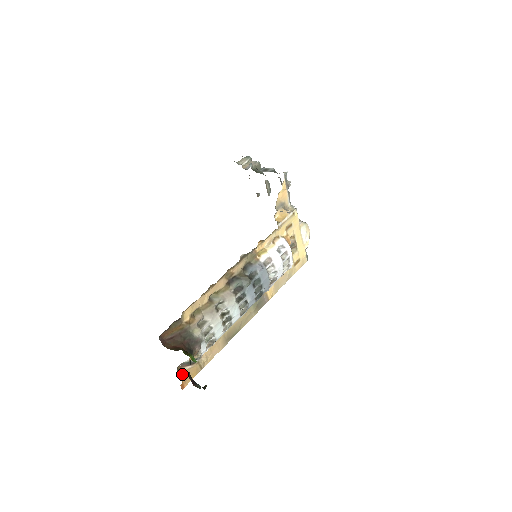
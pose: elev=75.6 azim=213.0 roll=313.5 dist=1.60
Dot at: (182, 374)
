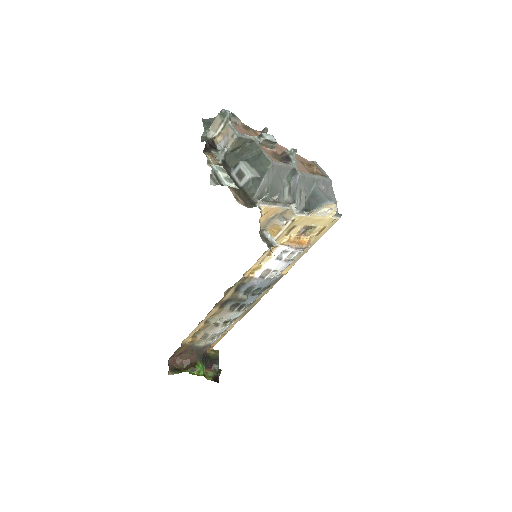
Dot at: occluded
